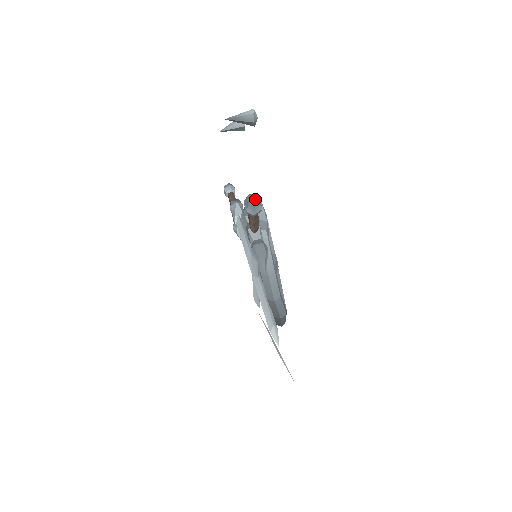
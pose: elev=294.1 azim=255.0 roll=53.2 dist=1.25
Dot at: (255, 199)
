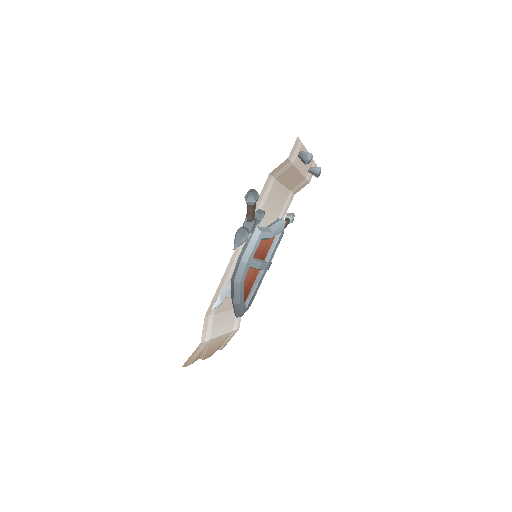
Dot at: (254, 193)
